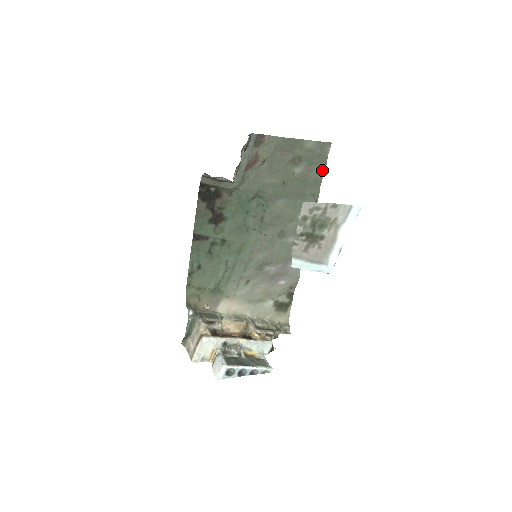
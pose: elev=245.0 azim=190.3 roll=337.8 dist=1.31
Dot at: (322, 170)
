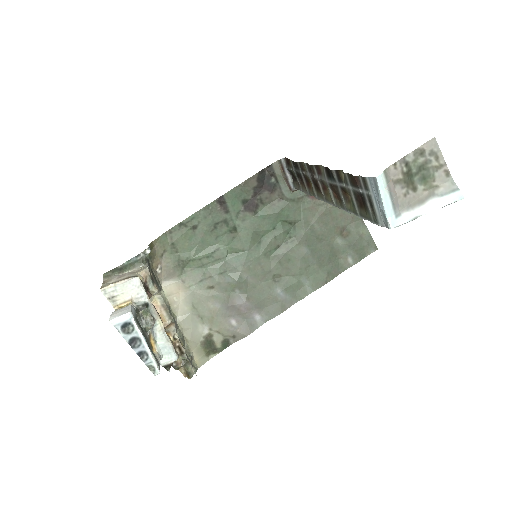
Dot at: (353, 262)
